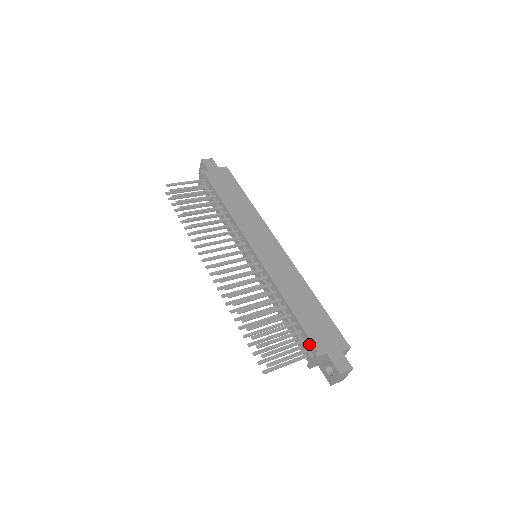
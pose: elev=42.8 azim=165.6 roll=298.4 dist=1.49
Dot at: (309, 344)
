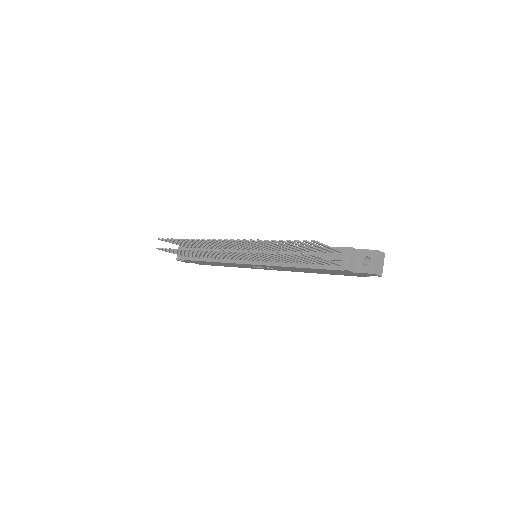
Dot at: (338, 252)
